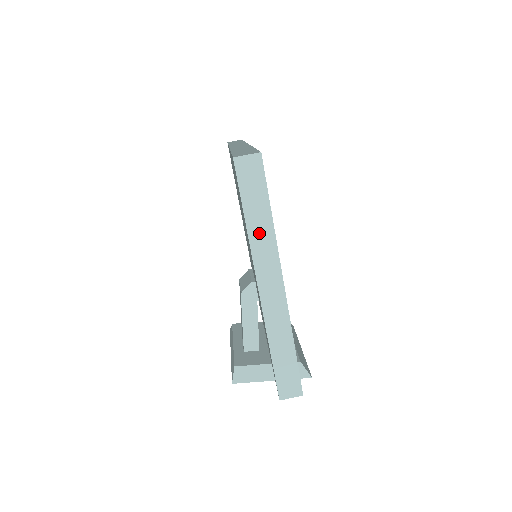
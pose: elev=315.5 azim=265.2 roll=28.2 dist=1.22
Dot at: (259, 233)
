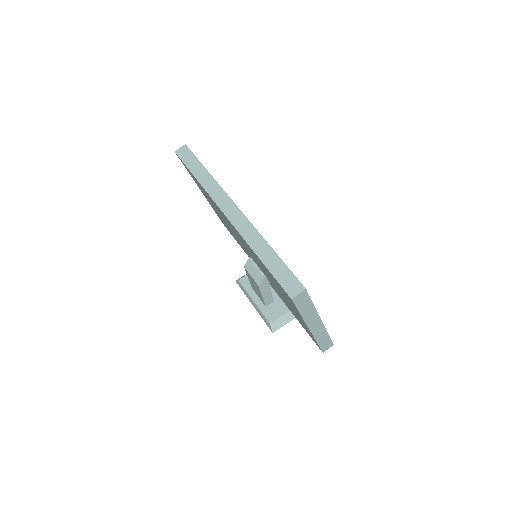
Dot at: (308, 314)
